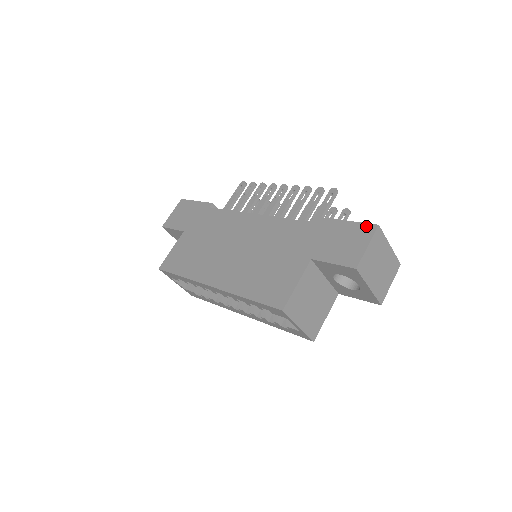
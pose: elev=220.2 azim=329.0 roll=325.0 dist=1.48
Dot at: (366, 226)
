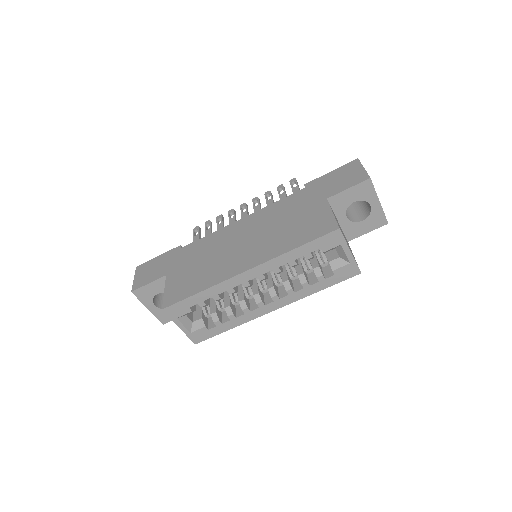
Dot at: (349, 164)
